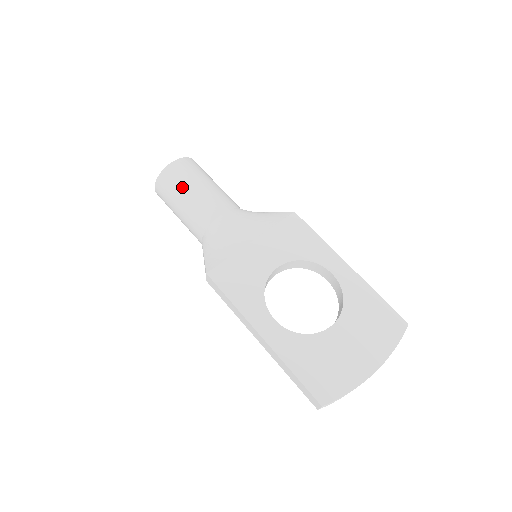
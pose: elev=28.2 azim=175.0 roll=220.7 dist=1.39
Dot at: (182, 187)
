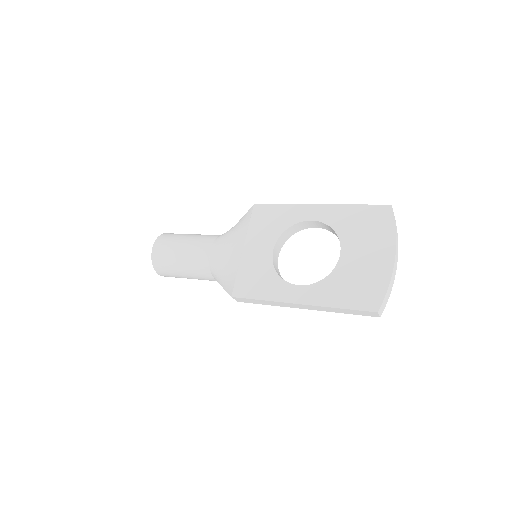
Dot at: (172, 257)
